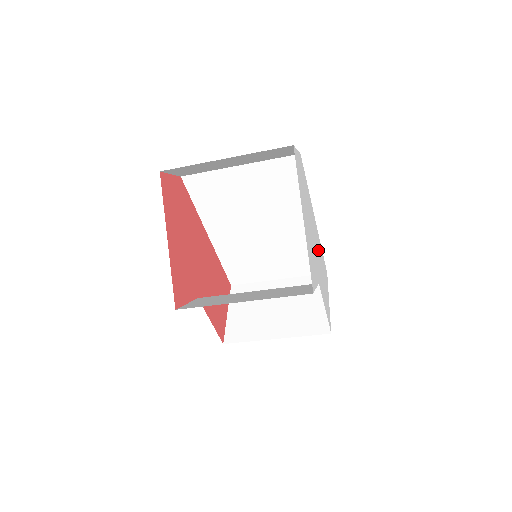
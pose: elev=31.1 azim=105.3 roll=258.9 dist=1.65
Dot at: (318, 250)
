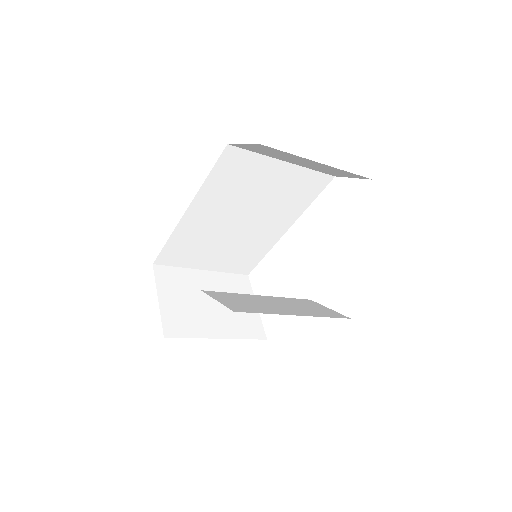
Dot at: occluded
